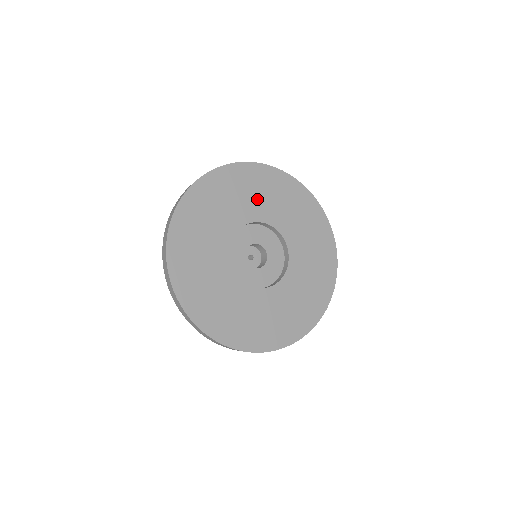
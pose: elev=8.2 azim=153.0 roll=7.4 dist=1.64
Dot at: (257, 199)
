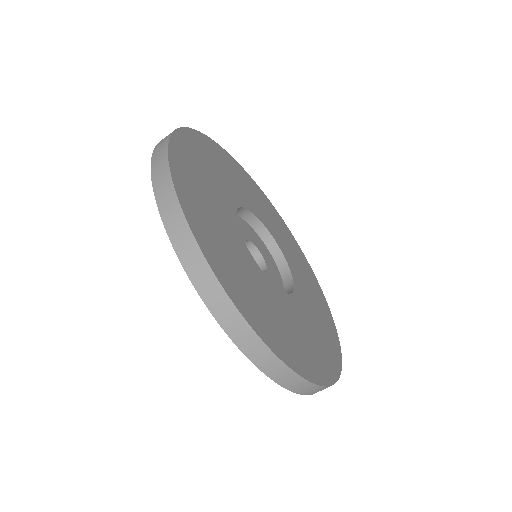
Dot at: (231, 181)
